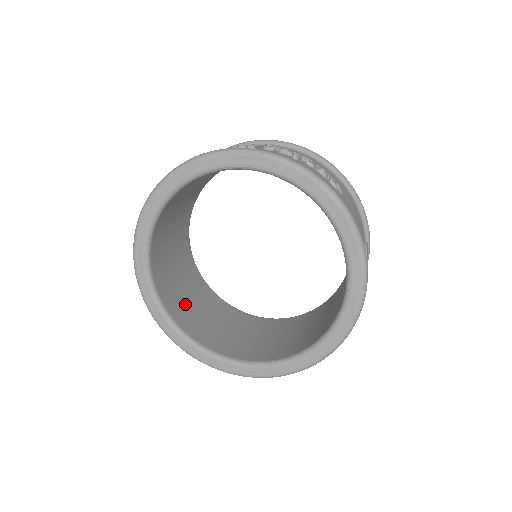
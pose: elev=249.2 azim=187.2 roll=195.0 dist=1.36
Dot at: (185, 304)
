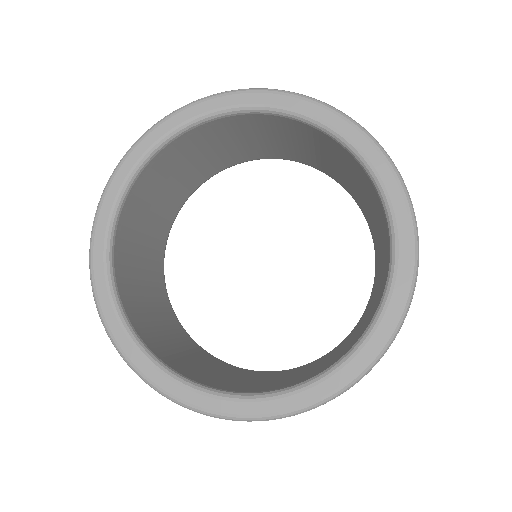
Dot at: (141, 219)
